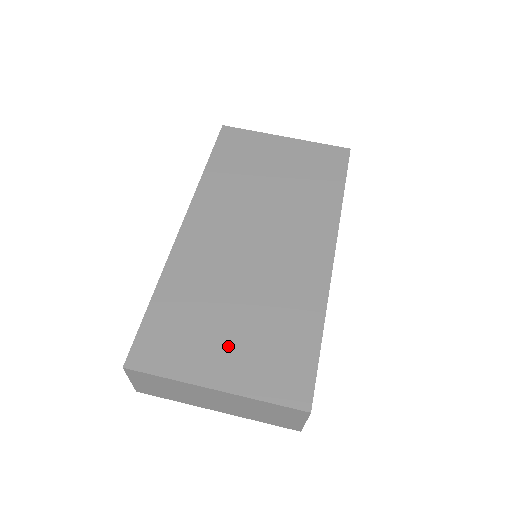
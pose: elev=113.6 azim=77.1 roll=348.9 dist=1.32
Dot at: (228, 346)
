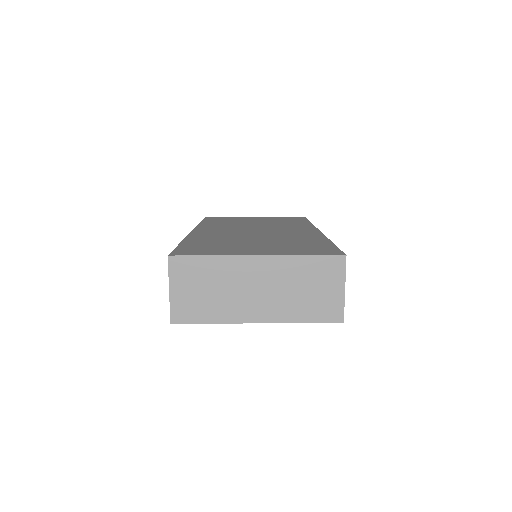
Dot at: (258, 247)
